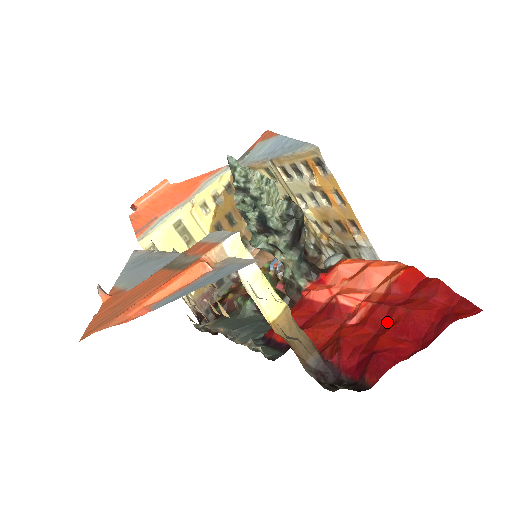
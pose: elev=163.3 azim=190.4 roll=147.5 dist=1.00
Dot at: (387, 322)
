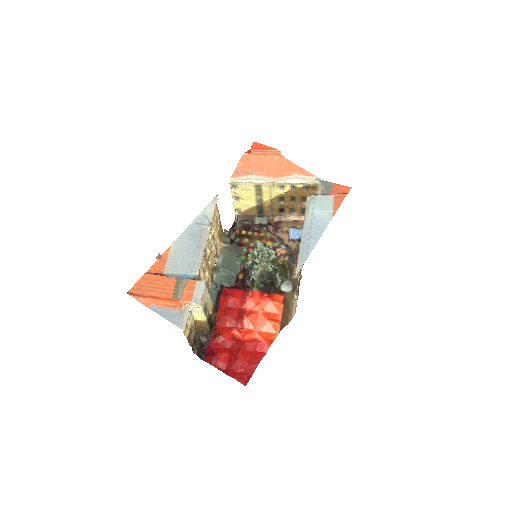
Dot at: (235, 350)
